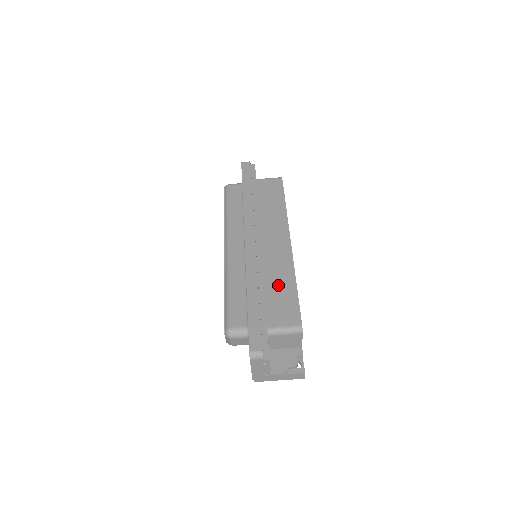
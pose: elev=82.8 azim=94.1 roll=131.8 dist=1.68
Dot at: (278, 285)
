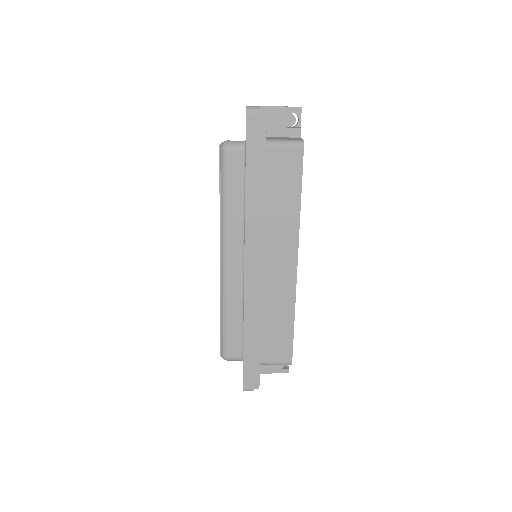
Dot at: (276, 320)
